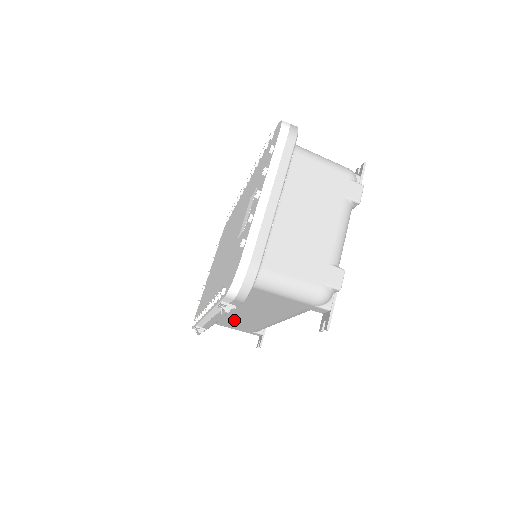
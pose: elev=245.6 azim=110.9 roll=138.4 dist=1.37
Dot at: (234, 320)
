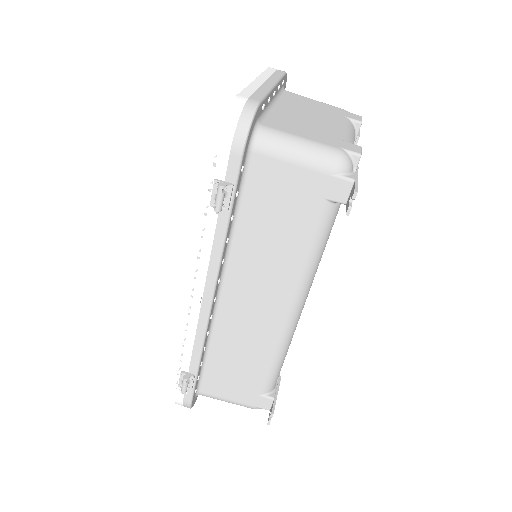
Dot at: (233, 347)
